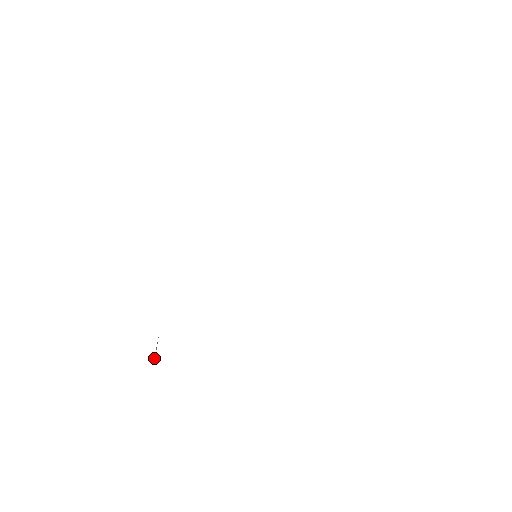
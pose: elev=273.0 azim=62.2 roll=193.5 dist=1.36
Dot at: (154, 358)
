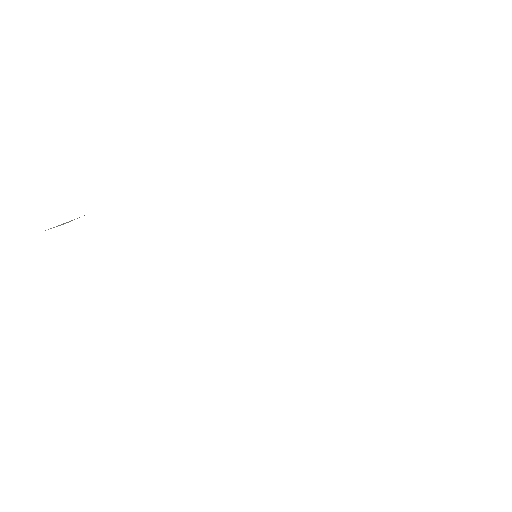
Dot at: (51, 228)
